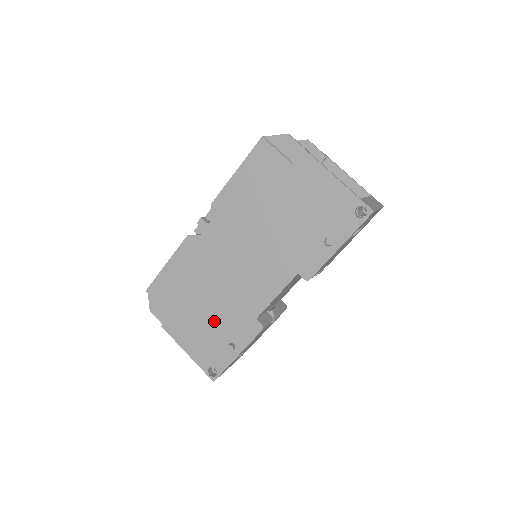
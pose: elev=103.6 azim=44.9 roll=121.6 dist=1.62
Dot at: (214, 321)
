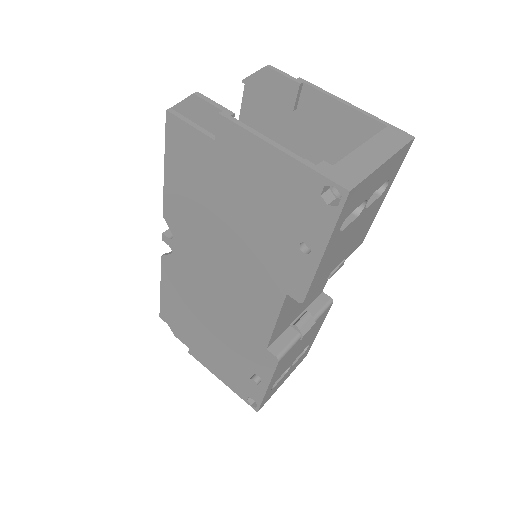
Dot at: (228, 350)
